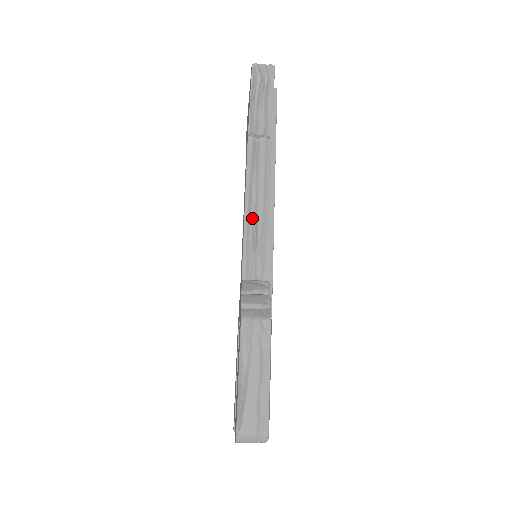
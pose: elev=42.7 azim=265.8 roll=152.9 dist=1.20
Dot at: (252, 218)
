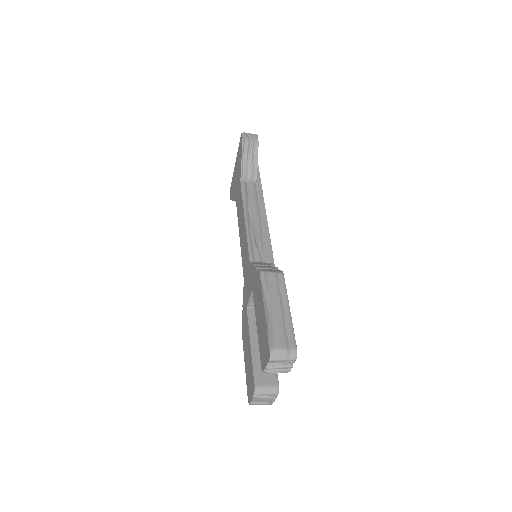
Dot at: (251, 226)
